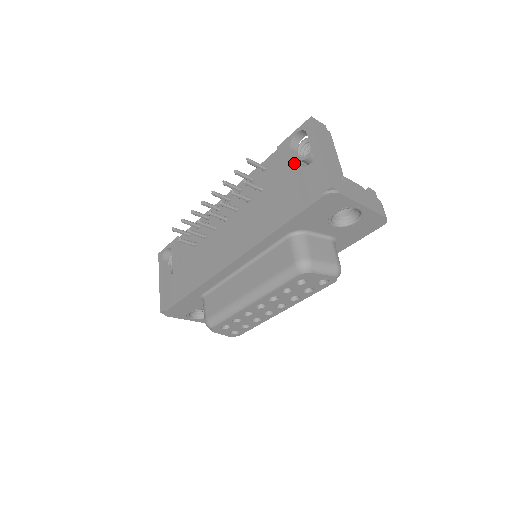
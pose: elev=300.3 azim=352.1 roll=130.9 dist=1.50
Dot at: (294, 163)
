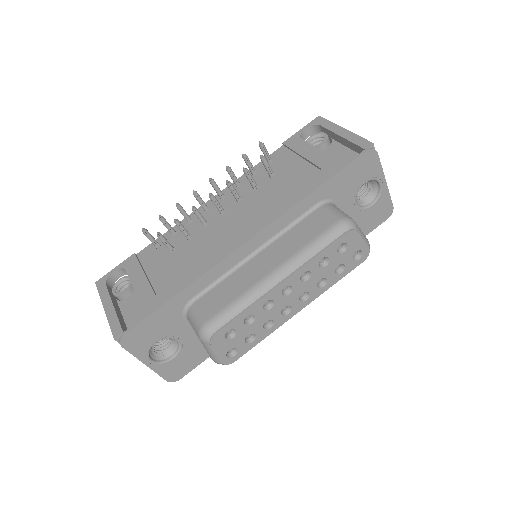
Dot at: (312, 146)
